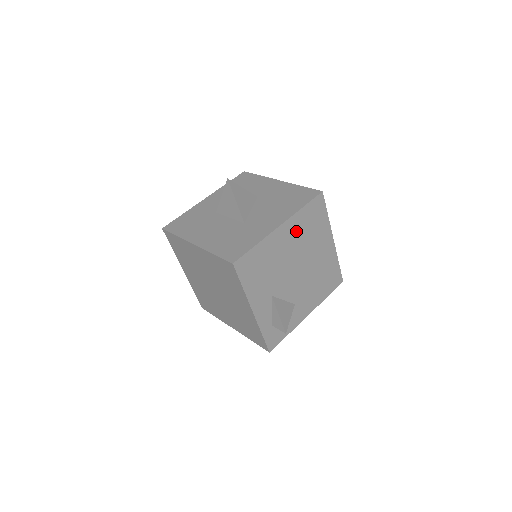
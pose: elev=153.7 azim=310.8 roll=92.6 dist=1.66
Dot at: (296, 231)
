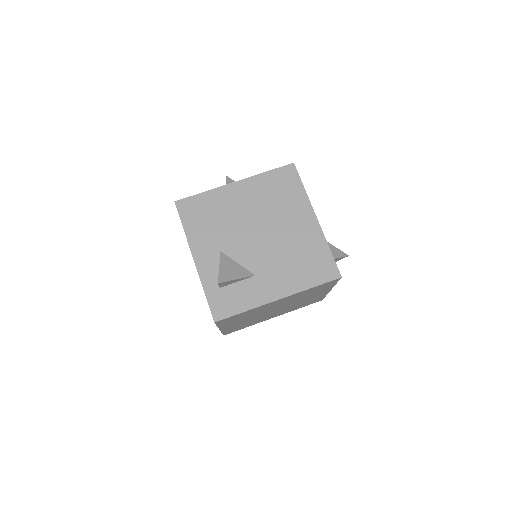
Dot at: (257, 193)
